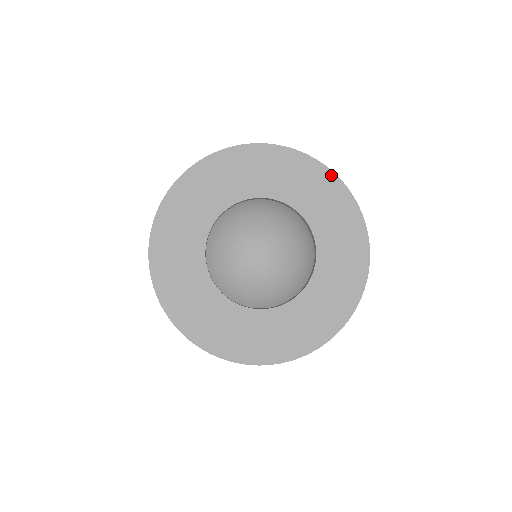
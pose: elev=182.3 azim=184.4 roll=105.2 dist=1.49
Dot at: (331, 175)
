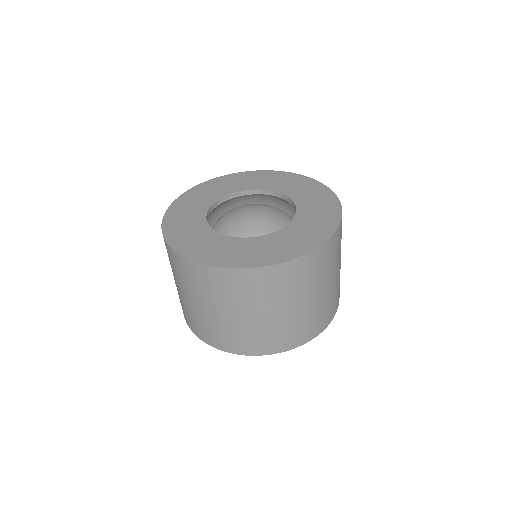
Dot at: (259, 172)
